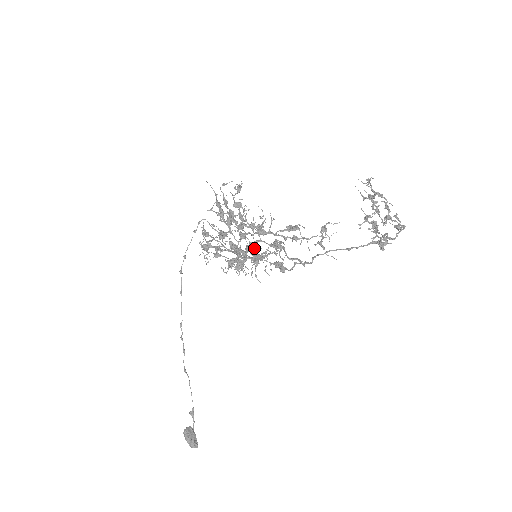
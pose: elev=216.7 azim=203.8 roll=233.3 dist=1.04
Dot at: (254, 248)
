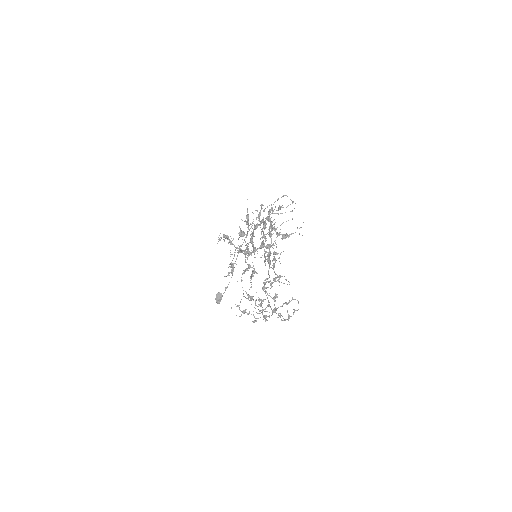
Dot at: occluded
